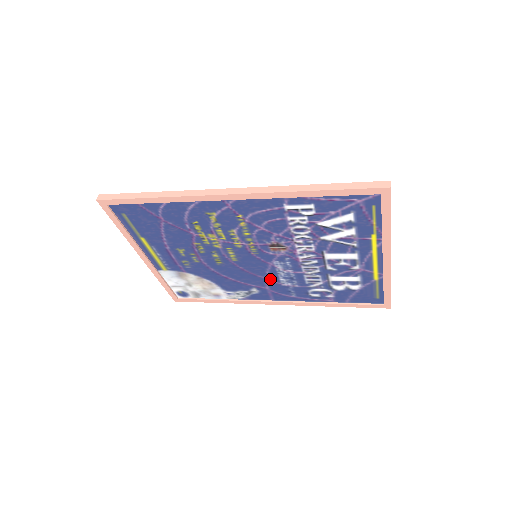
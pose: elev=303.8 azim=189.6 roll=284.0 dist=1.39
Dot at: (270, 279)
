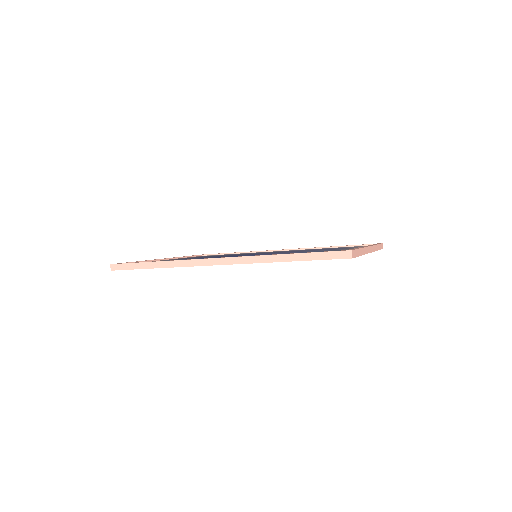
Dot at: occluded
